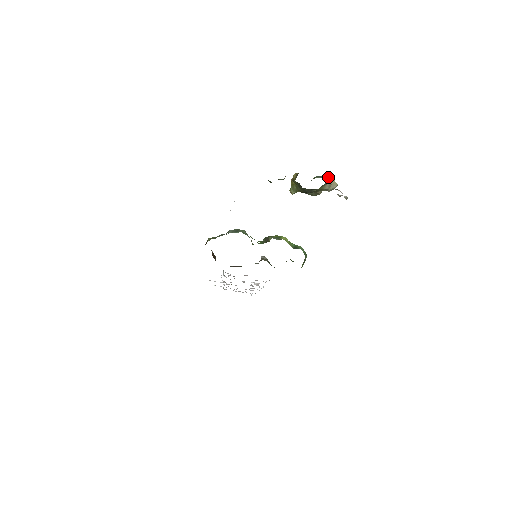
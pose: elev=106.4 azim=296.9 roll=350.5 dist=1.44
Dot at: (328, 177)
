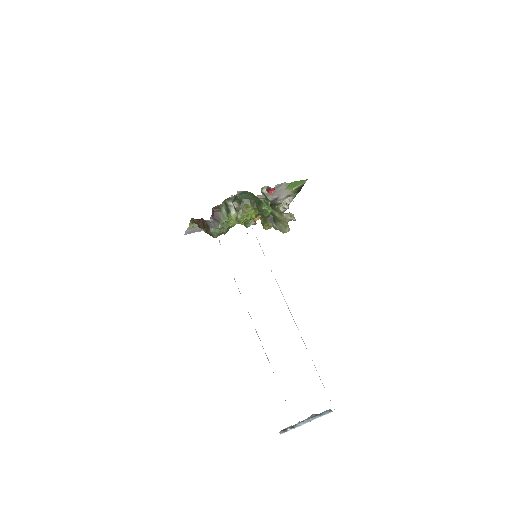
Dot at: occluded
